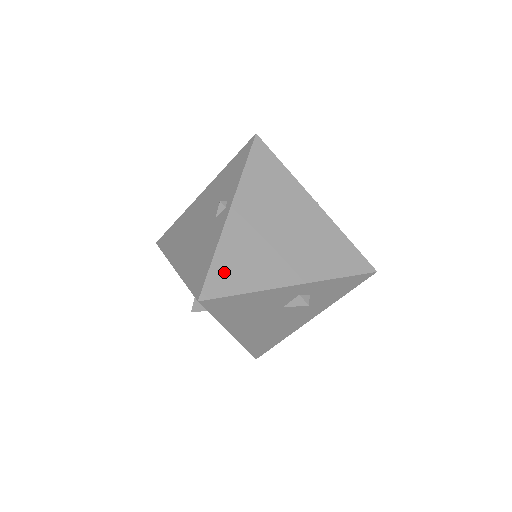
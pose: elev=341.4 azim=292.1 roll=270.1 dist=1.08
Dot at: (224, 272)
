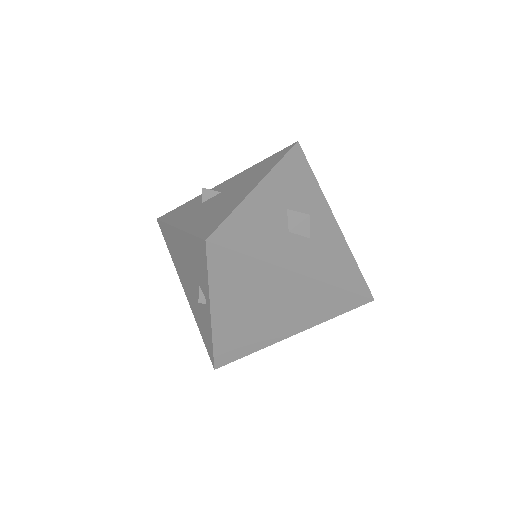
Dot at: (226, 351)
